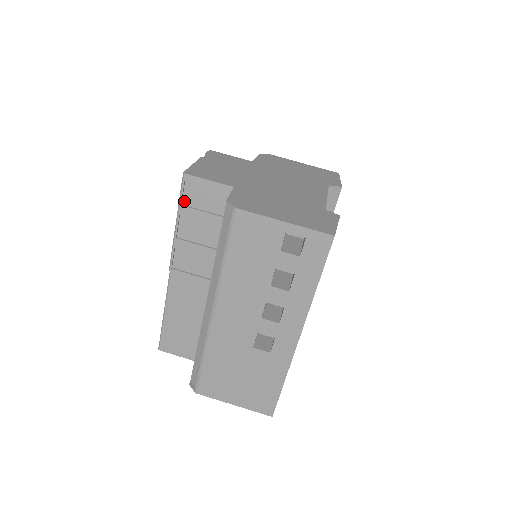
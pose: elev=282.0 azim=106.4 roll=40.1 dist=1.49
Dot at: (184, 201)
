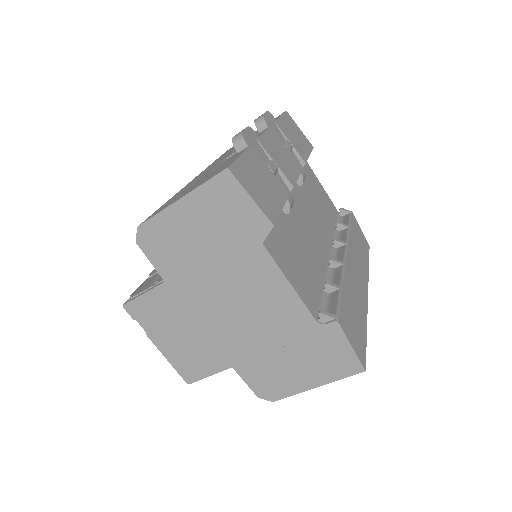
Dot at: occluded
